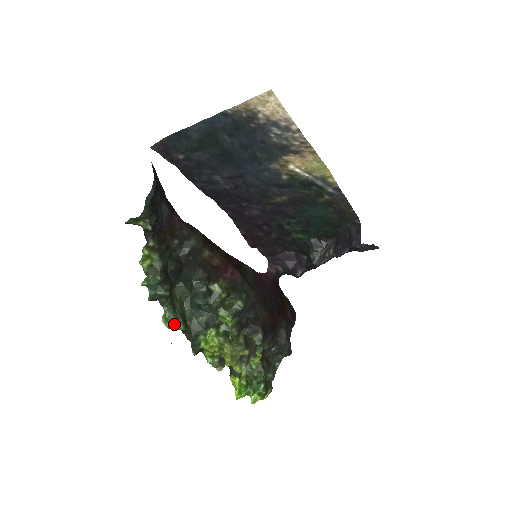
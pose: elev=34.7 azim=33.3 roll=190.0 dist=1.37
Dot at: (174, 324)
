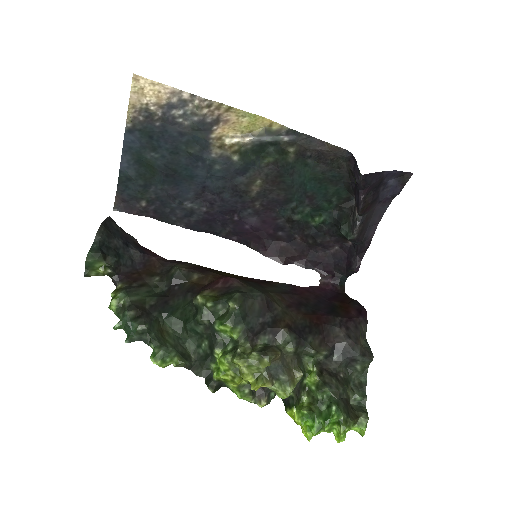
Dot at: (167, 360)
